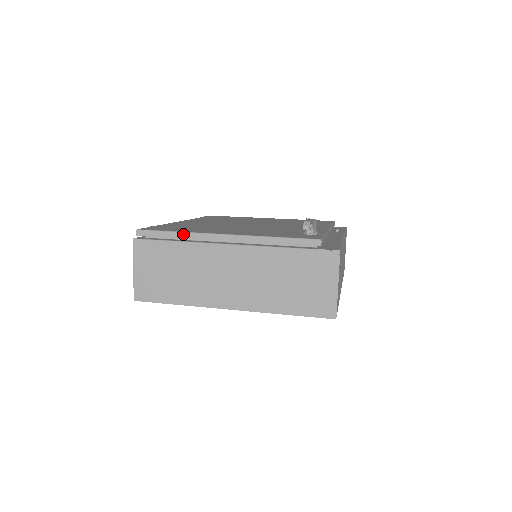
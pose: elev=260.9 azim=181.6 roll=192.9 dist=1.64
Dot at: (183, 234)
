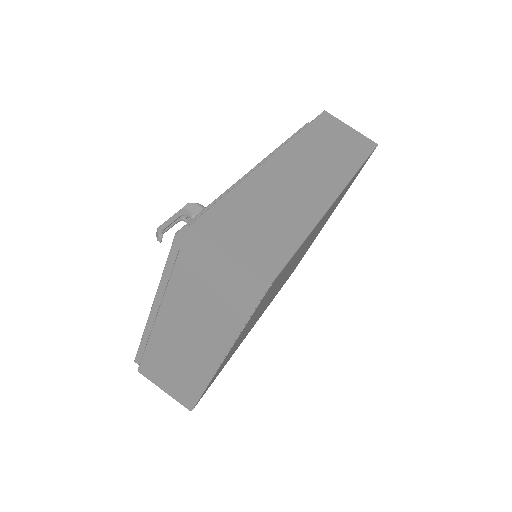
Dot at: (144, 336)
